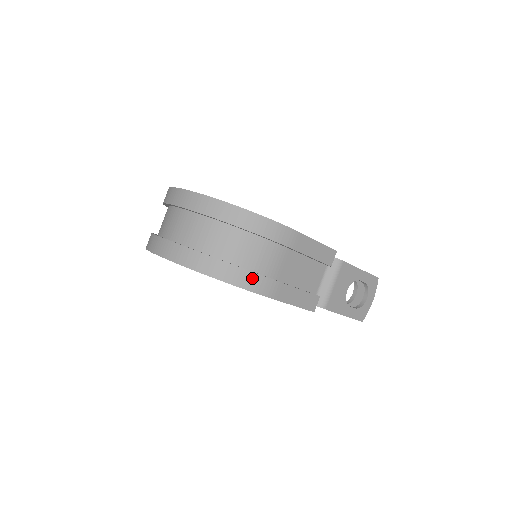
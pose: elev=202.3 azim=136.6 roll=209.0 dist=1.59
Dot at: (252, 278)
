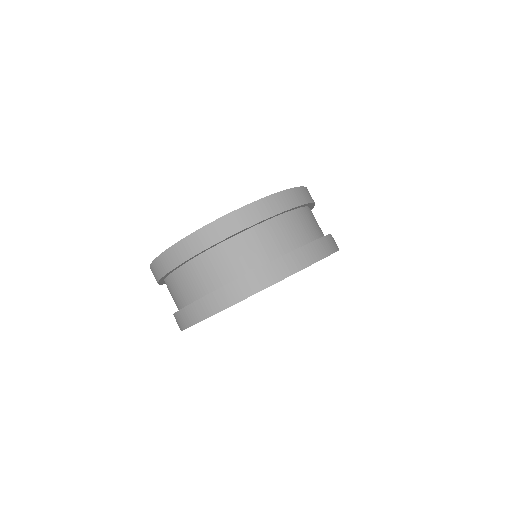
Dot at: occluded
